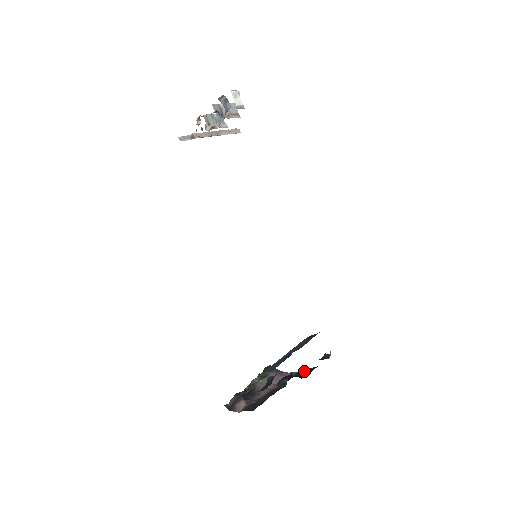
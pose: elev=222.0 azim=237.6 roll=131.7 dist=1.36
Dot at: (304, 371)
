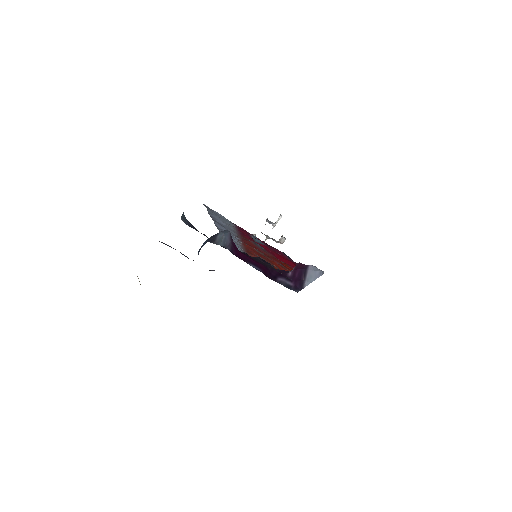
Dot at: occluded
